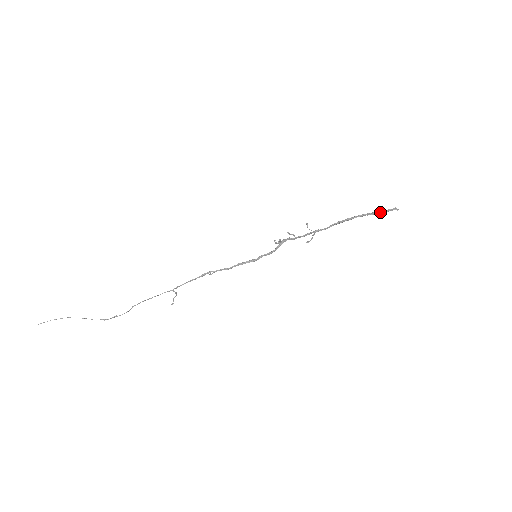
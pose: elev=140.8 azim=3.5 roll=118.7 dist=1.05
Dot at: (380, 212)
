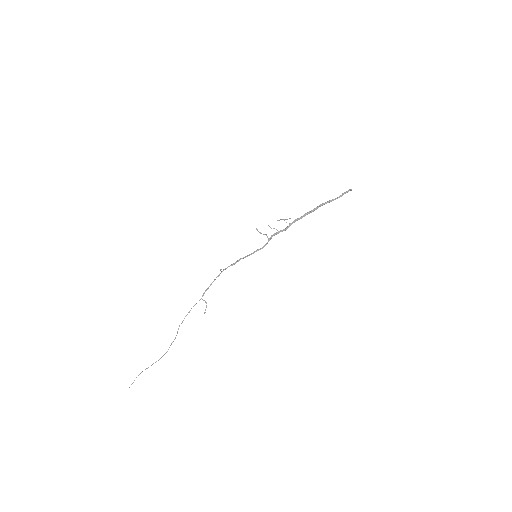
Dot at: (339, 196)
